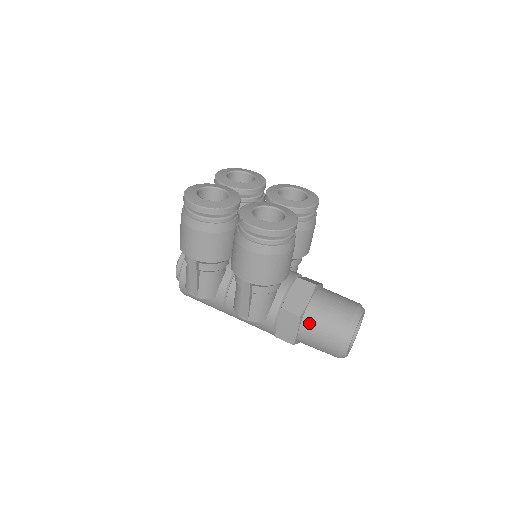
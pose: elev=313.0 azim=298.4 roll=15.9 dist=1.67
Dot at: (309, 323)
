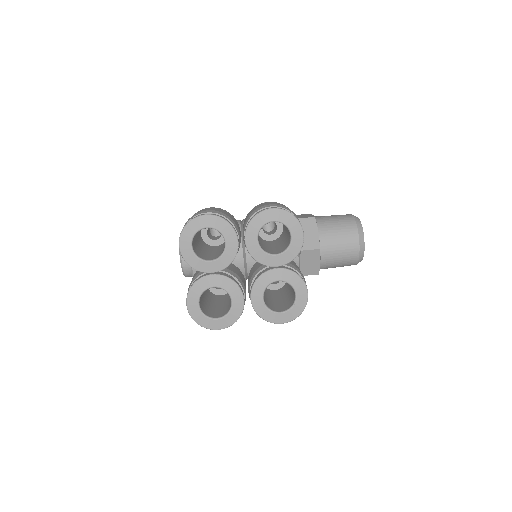
Dot at: occluded
